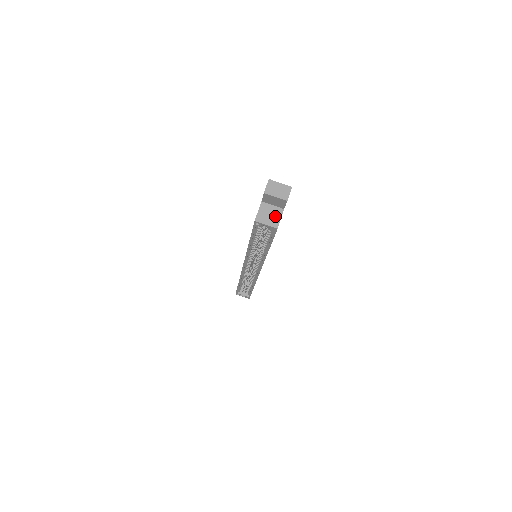
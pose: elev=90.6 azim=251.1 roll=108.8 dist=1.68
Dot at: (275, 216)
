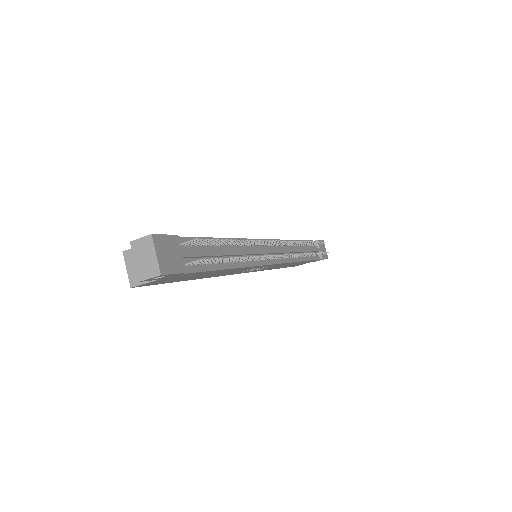
Dot at: occluded
